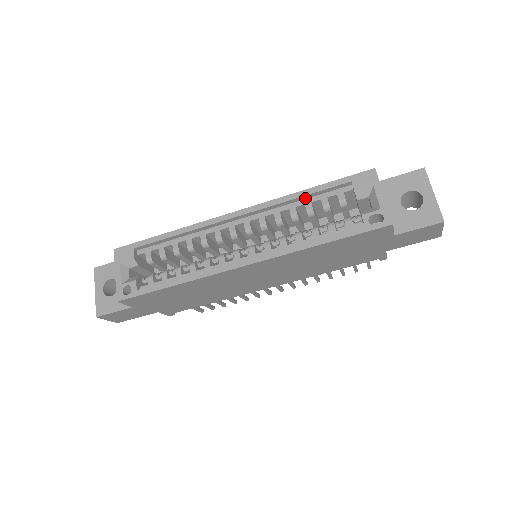
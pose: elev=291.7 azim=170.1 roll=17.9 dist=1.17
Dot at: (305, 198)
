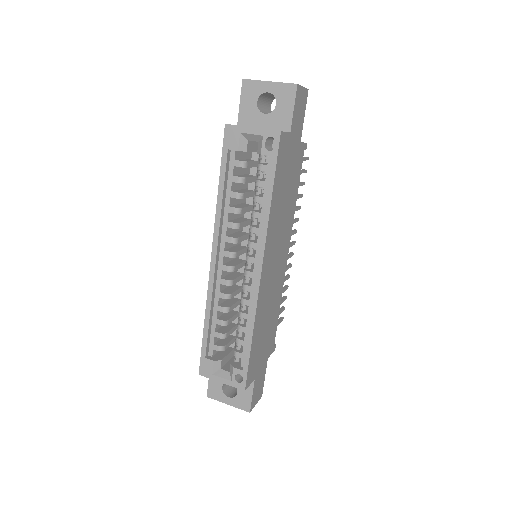
Dot at: (225, 195)
